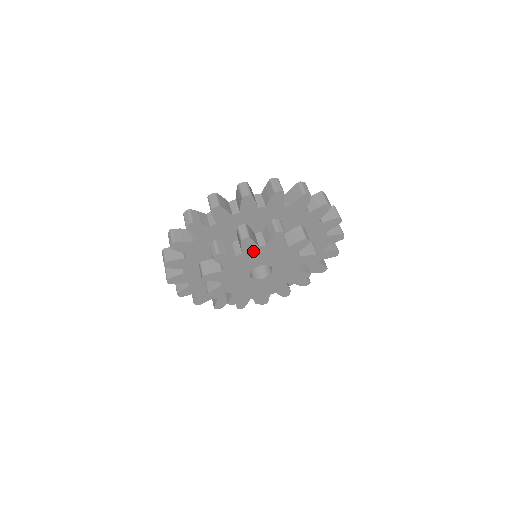
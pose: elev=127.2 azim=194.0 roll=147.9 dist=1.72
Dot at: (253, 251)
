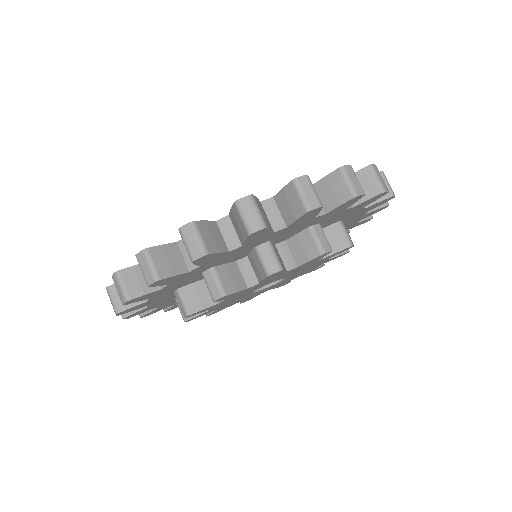
Dot at: (219, 304)
